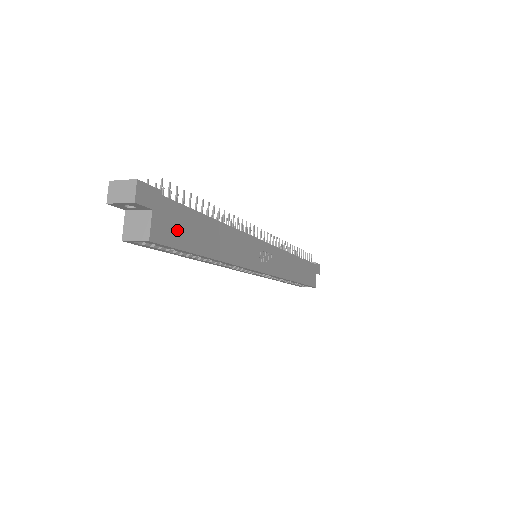
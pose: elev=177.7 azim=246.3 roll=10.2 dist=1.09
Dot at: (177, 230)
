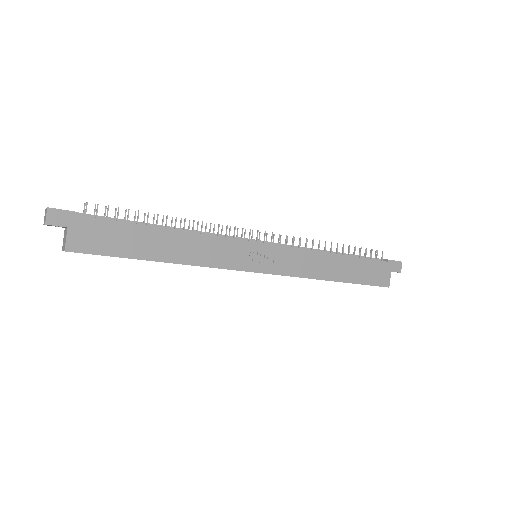
Dot at: (102, 241)
